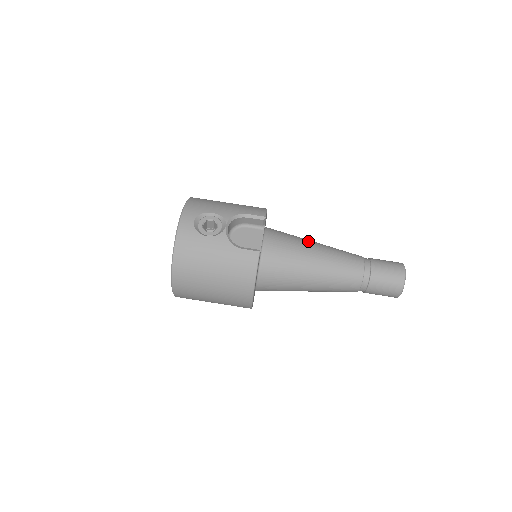
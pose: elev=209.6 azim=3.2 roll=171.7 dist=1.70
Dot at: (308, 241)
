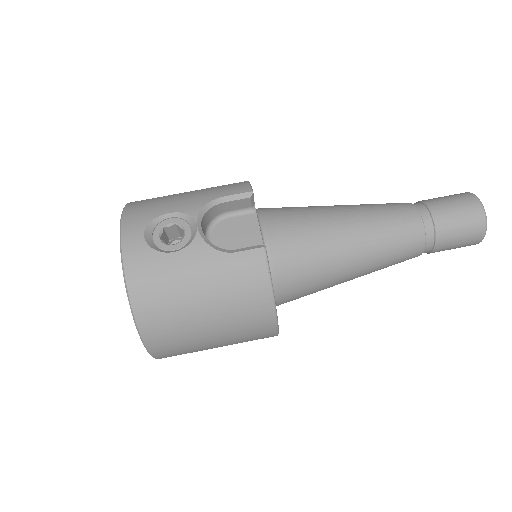
Dot at: (325, 207)
